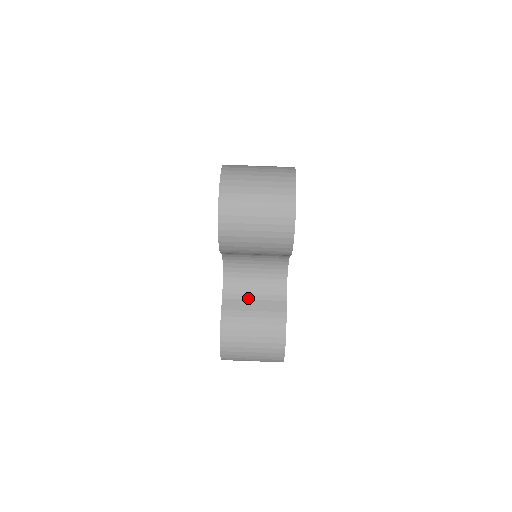
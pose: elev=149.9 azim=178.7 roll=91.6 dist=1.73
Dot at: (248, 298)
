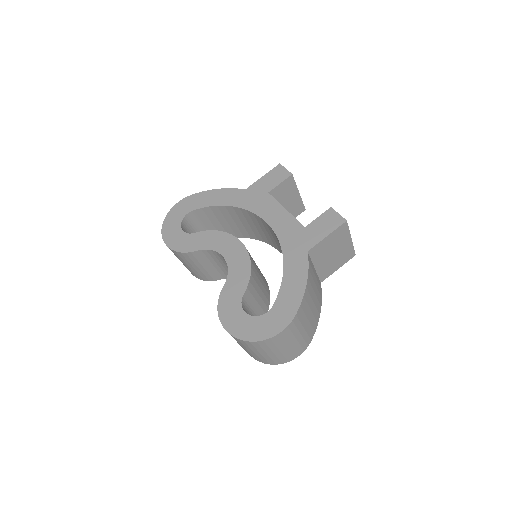
Dot at: (212, 262)
